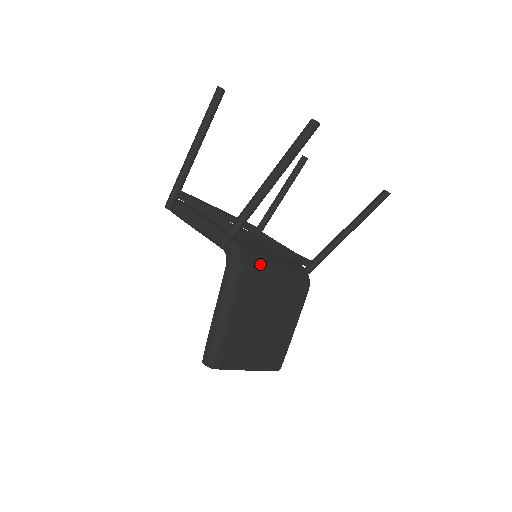
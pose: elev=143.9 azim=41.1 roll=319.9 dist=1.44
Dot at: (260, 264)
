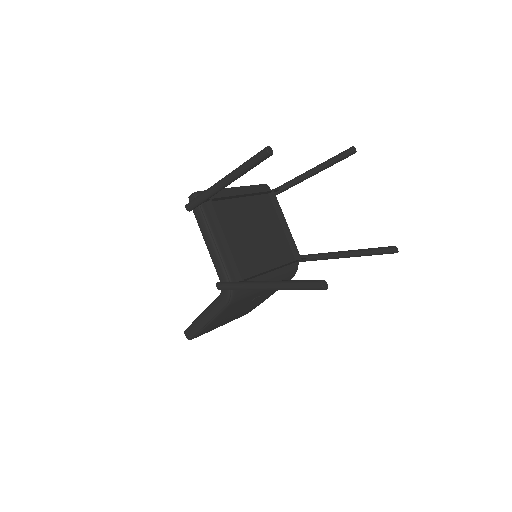
Dot at: (249, 294)
